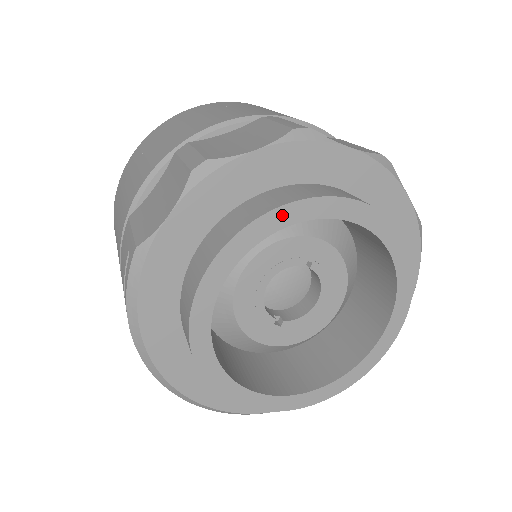
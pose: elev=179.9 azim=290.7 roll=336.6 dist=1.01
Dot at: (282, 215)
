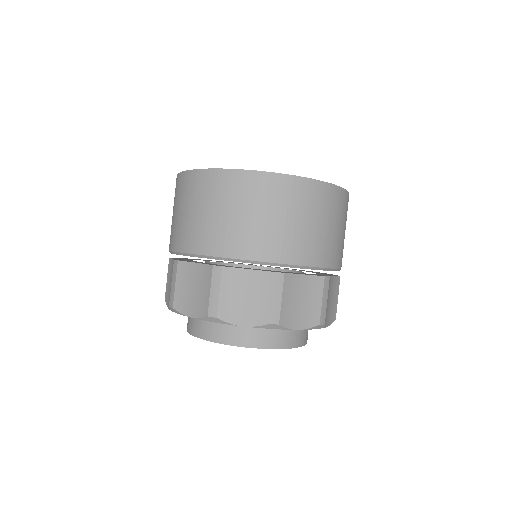
Dot at: occluded
